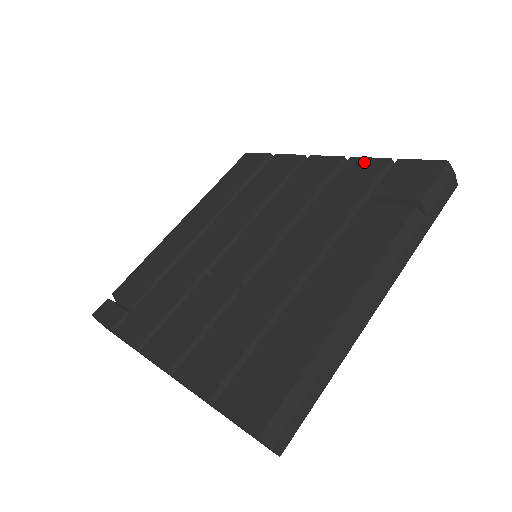
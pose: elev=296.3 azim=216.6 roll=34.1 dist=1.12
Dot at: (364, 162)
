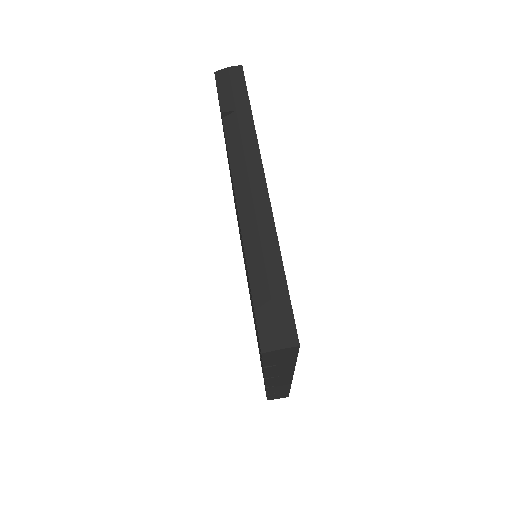
Dot at: occluded
